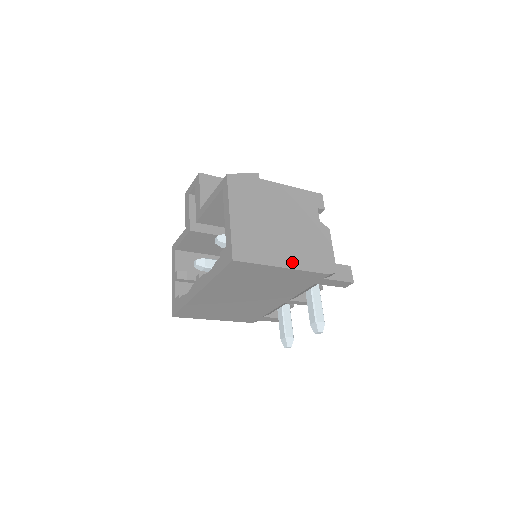
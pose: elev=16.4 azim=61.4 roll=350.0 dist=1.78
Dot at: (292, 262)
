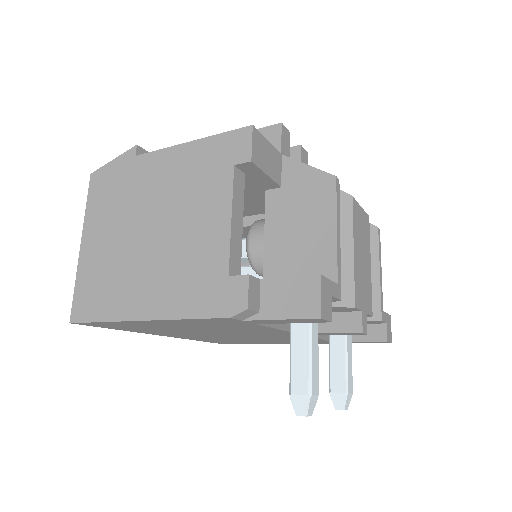
Dot at: (157, 306)
